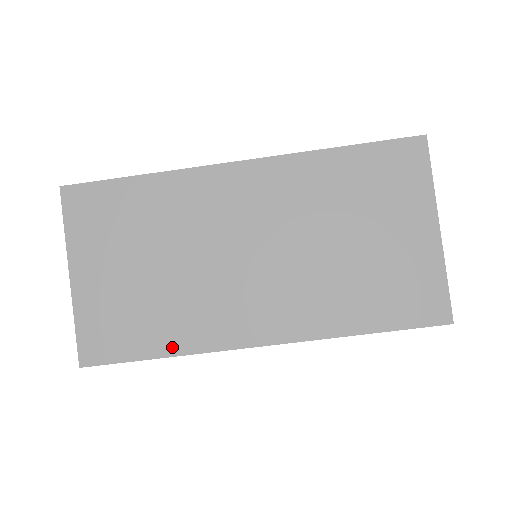
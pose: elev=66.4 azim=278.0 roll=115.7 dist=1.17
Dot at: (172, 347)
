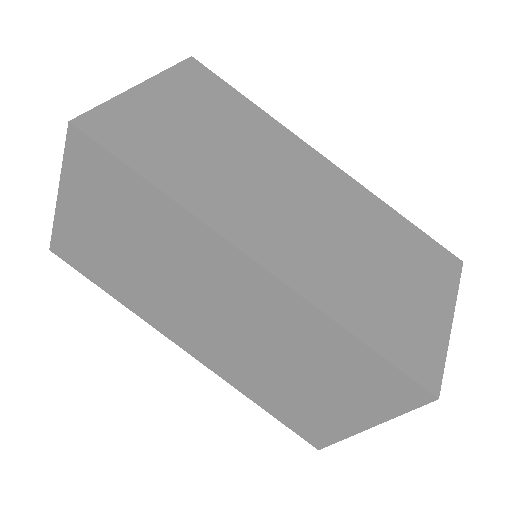
Dot at: (173, 188)
